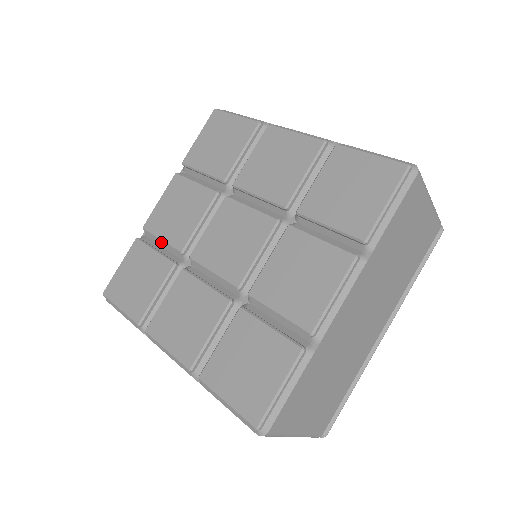
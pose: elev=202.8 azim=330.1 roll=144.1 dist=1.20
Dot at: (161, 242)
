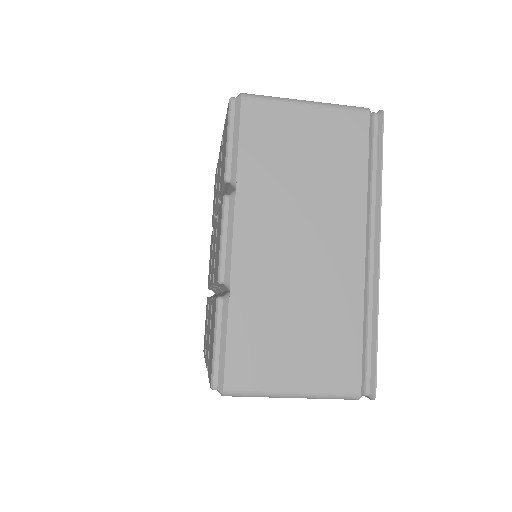
Dot at: (213, 290)
